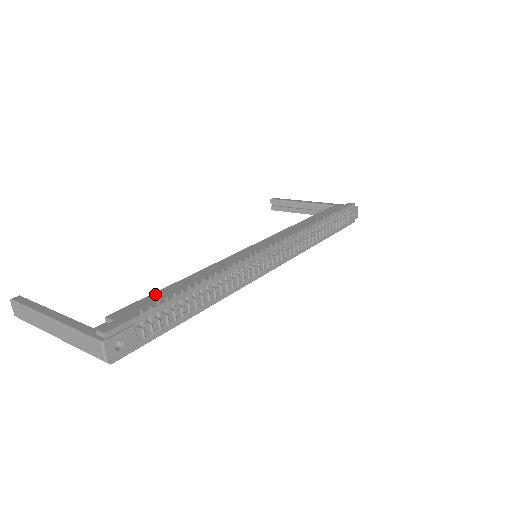
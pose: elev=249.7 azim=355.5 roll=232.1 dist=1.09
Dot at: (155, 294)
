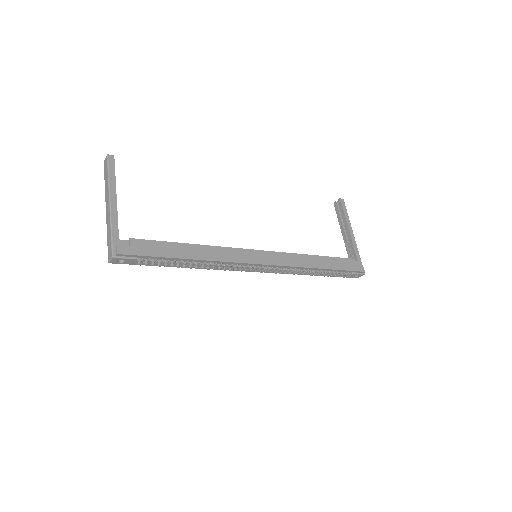
Dot at: (168, 244)
